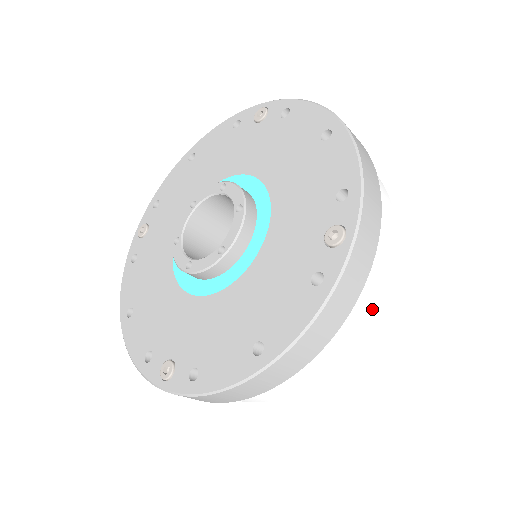
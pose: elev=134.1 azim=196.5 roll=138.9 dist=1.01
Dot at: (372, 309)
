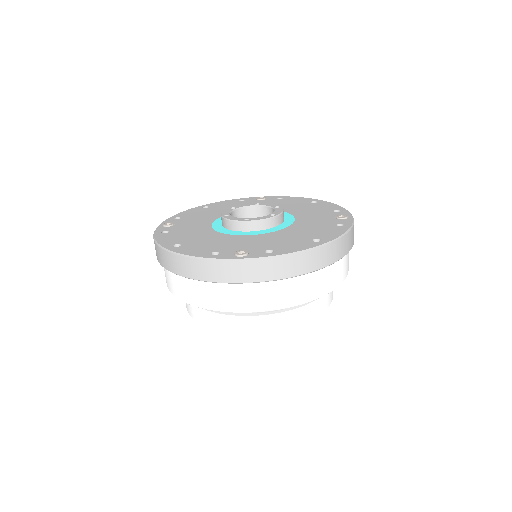
Dot at: (347, 269)
